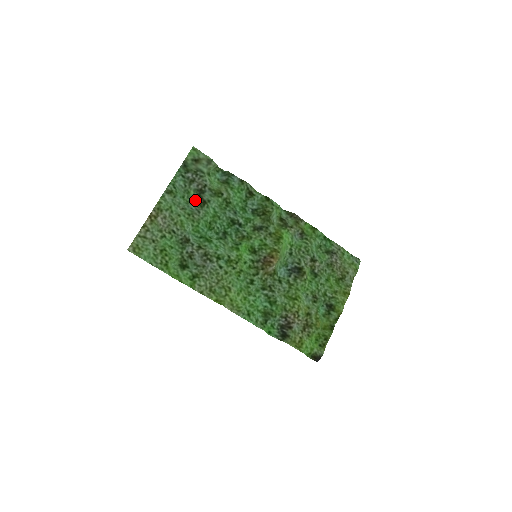
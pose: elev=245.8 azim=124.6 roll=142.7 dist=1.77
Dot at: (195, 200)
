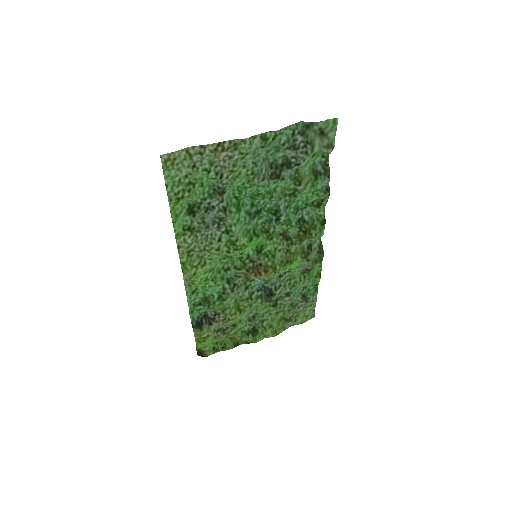
Dot at: (274, 164)
